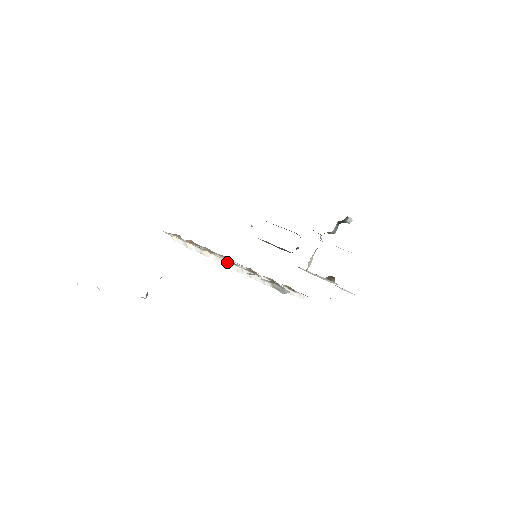
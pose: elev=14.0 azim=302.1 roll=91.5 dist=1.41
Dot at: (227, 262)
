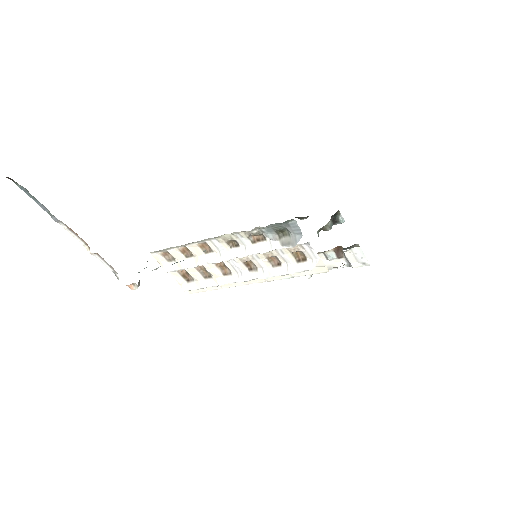
Dot at: (227, 251)
